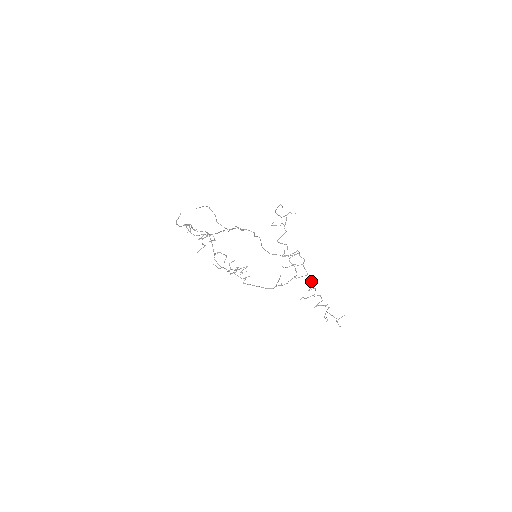
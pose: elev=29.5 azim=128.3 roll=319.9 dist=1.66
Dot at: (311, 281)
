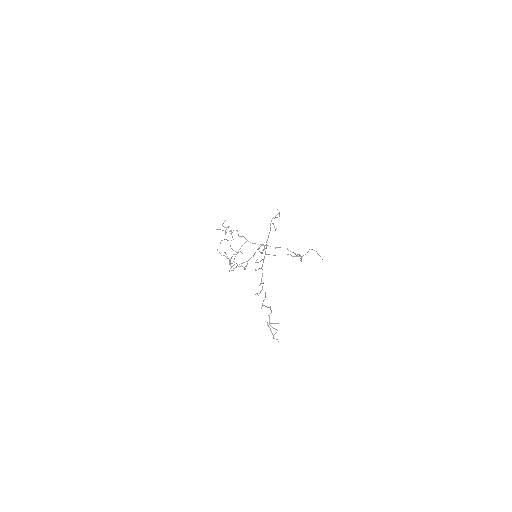
Dot at: (262, 274)
